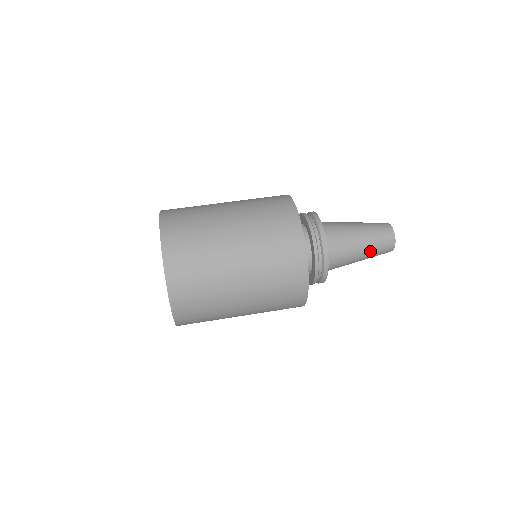
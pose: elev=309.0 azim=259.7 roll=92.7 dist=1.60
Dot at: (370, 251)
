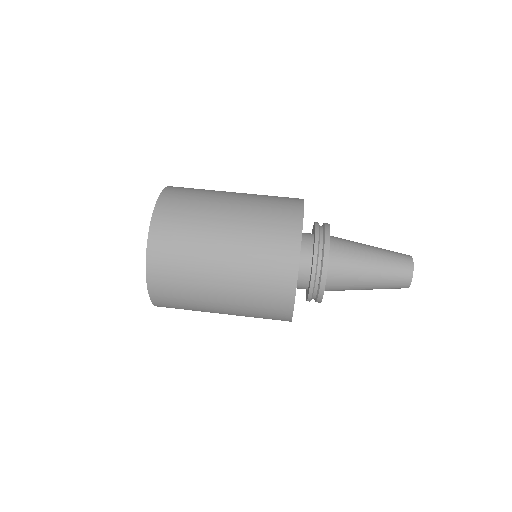
Dot at: (382, 265)
